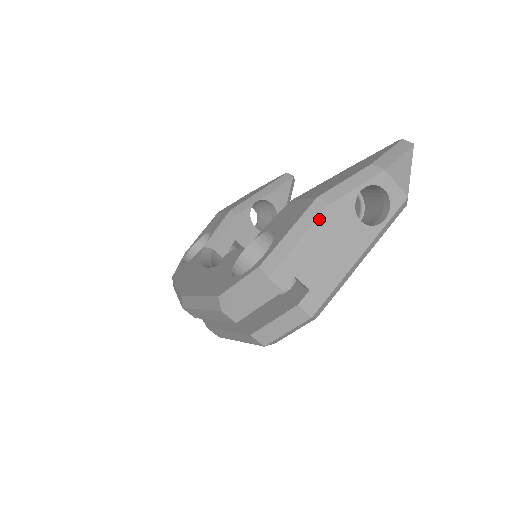
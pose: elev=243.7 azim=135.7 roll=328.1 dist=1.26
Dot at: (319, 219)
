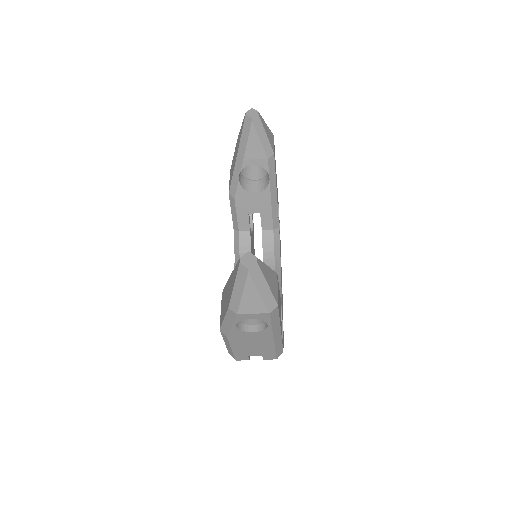
Dot at: (230, 342)
